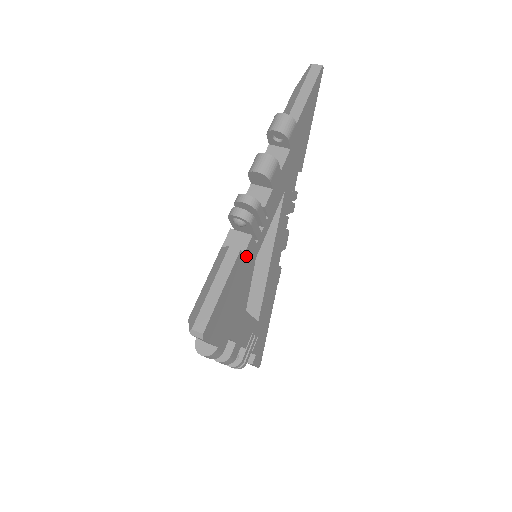
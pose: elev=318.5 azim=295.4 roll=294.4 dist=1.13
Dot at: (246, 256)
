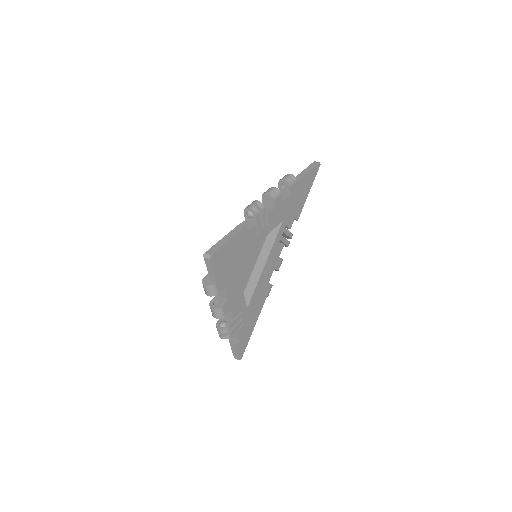
Dot at: (249, 235)
